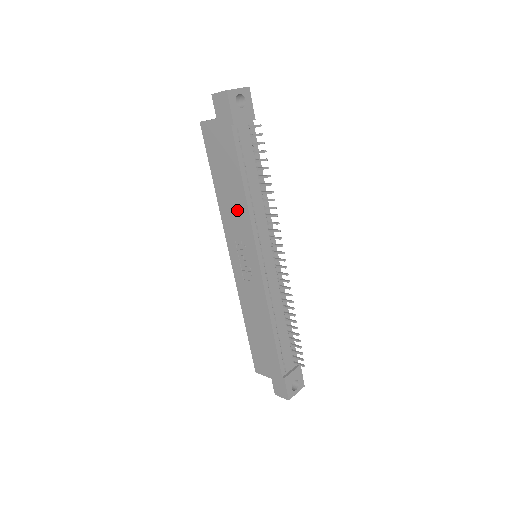
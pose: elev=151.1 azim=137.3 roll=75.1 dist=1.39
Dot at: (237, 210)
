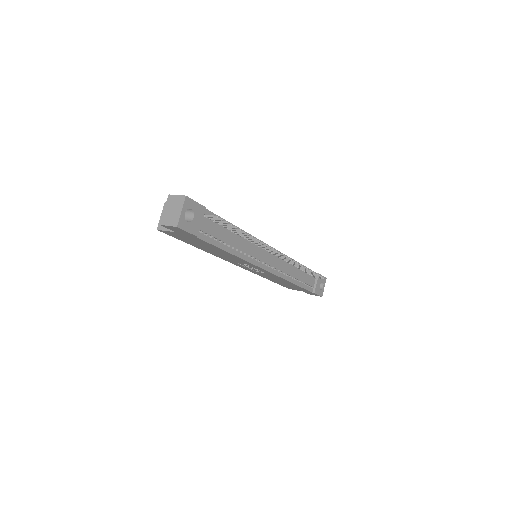
Dot at: (229, 257)
